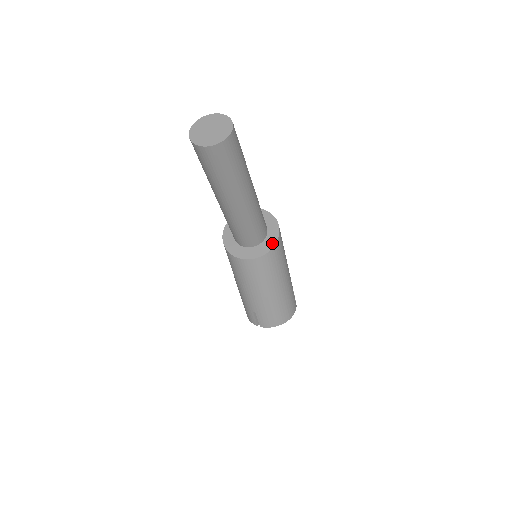
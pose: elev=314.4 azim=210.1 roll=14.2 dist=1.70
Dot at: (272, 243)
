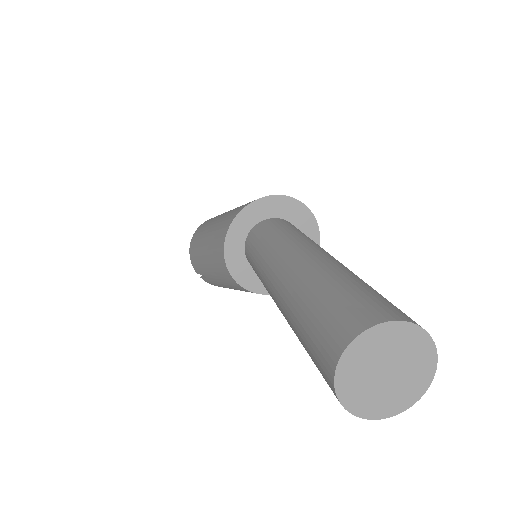
Dot at: occluded
